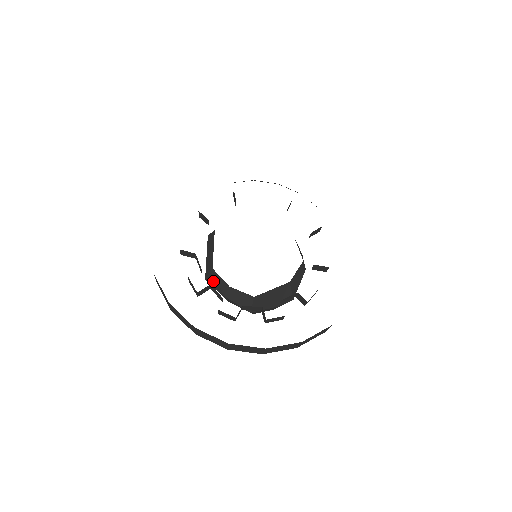
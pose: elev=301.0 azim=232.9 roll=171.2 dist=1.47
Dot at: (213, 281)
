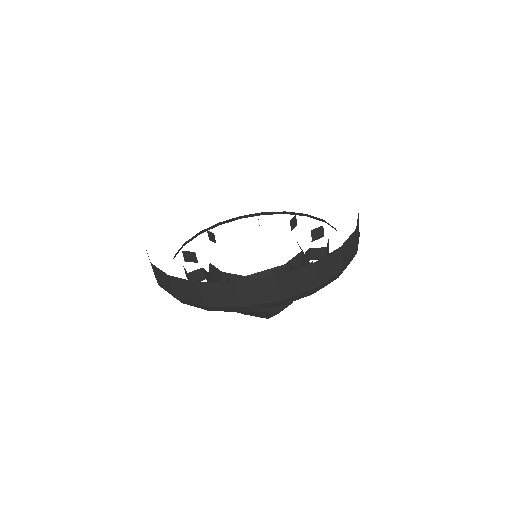
Dot at: occluded
